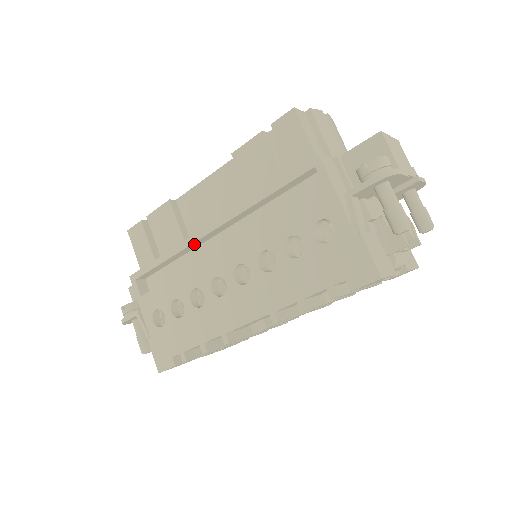
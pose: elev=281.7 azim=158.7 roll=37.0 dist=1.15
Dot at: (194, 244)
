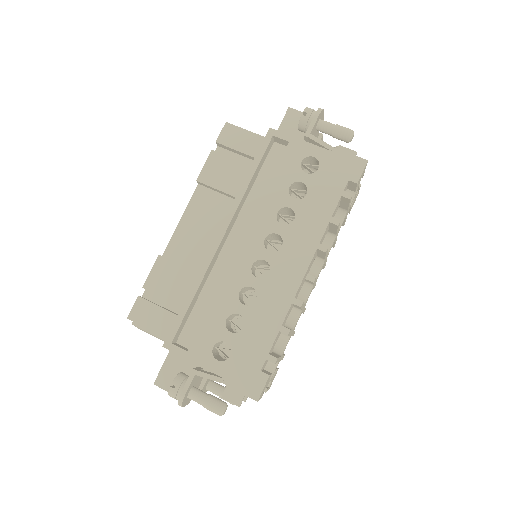
Dot at: (212, 262)
